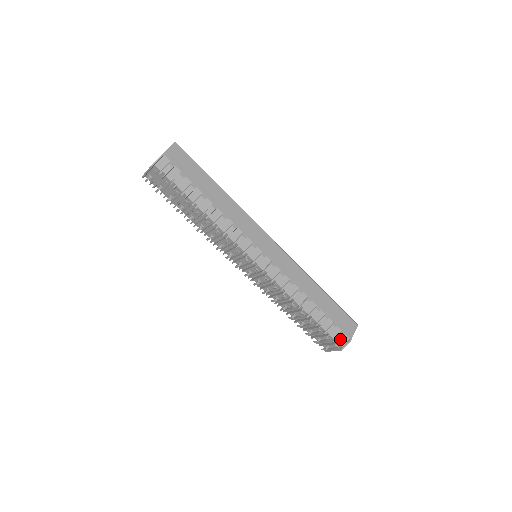
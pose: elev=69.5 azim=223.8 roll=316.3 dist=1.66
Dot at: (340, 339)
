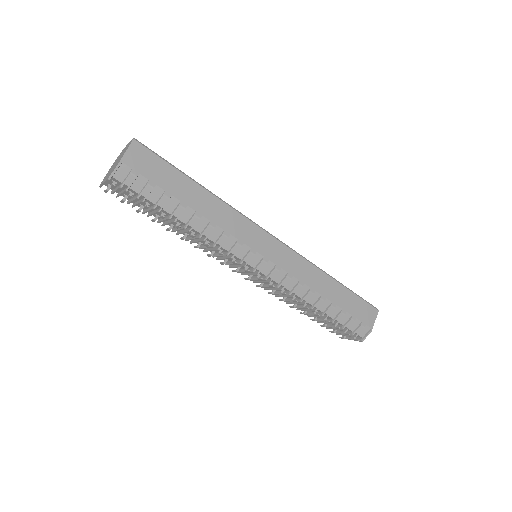
Dot at: (360, 331)
